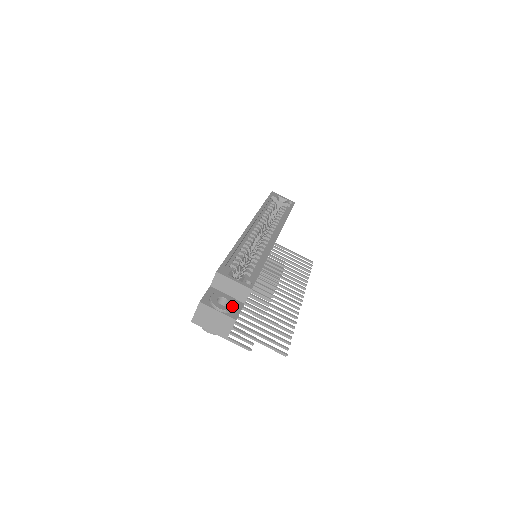
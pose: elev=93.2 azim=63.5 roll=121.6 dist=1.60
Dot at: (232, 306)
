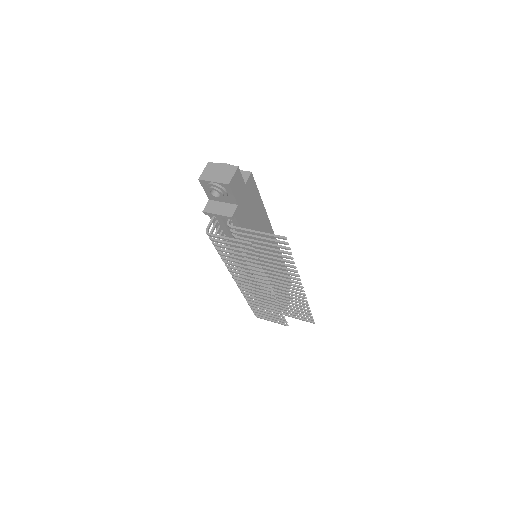
Dot at: occluded
